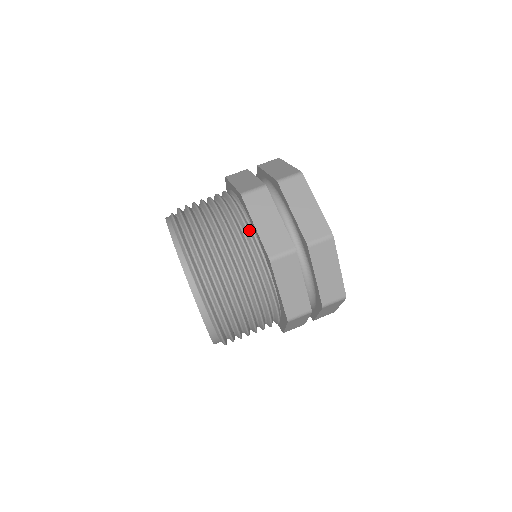
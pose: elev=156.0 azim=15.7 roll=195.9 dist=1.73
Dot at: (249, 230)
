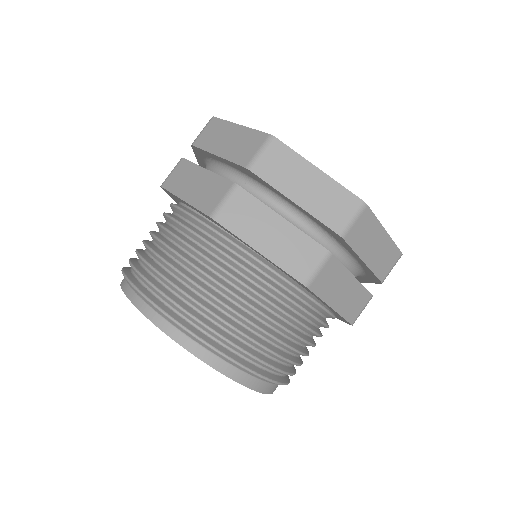
Dot at: occluded
